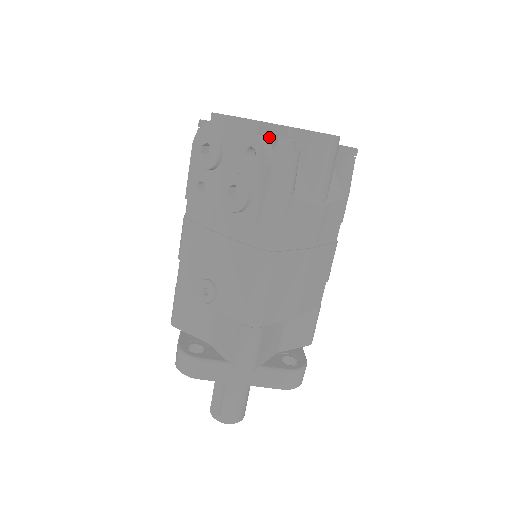
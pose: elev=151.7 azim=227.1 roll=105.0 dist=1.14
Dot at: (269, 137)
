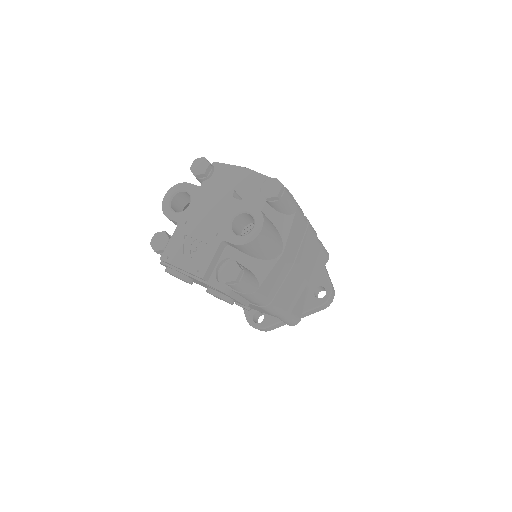
Dot at: (215, 269)
